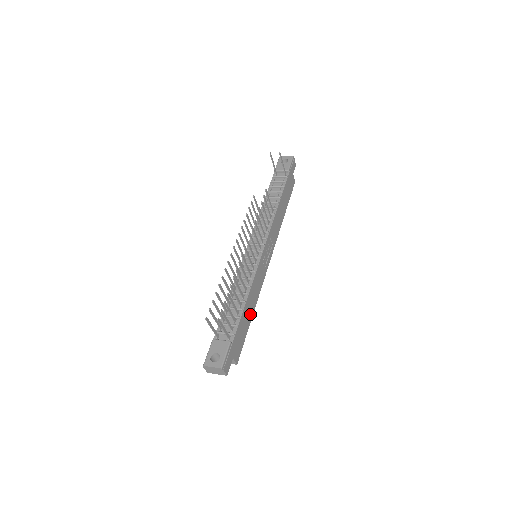
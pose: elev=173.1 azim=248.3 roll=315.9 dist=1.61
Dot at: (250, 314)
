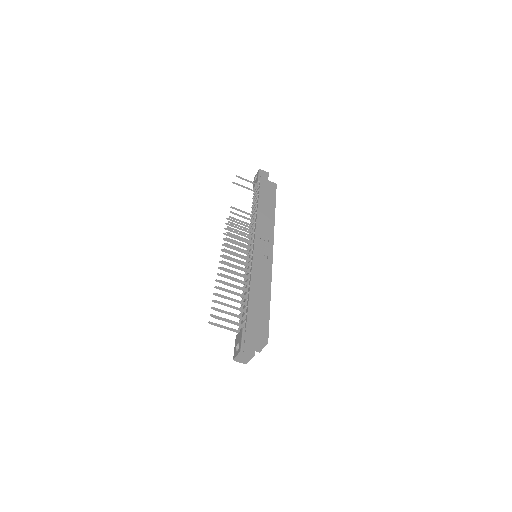
Dot at: (265, 299)
